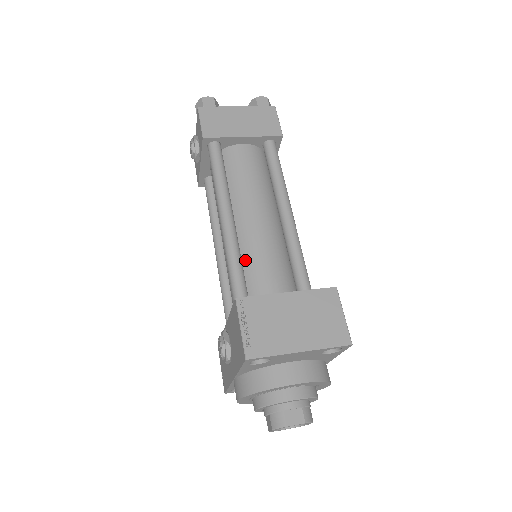
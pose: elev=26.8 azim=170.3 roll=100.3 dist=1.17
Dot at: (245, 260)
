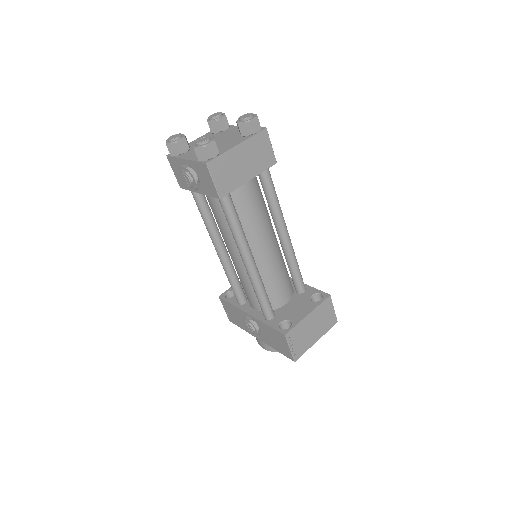
Dot at: (262, 279)
